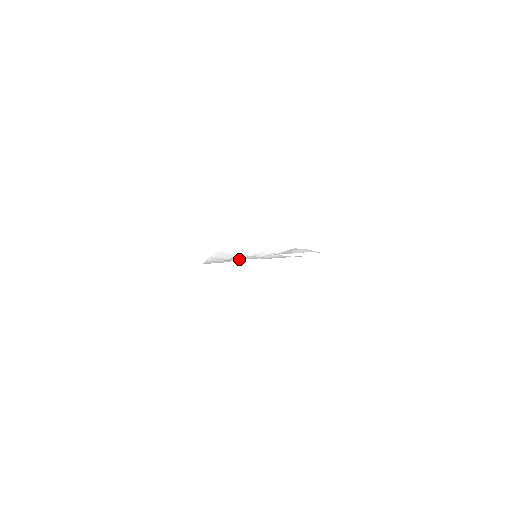
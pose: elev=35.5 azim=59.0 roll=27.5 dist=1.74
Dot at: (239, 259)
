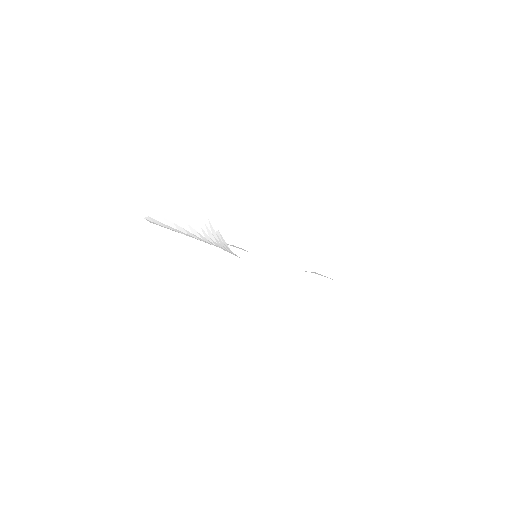
Dot at: occluded
